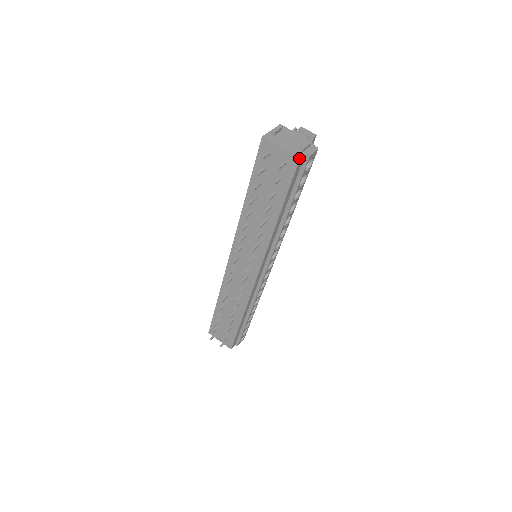
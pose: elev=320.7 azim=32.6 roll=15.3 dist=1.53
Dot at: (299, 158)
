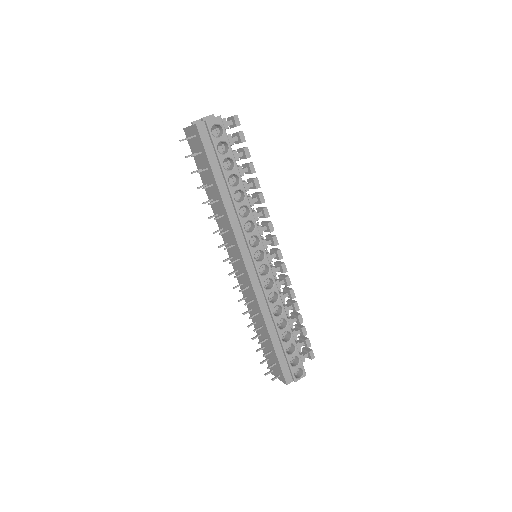
Dot at: (195, 124)
